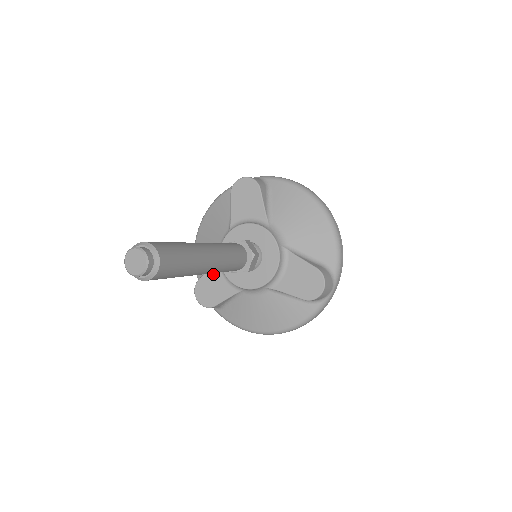
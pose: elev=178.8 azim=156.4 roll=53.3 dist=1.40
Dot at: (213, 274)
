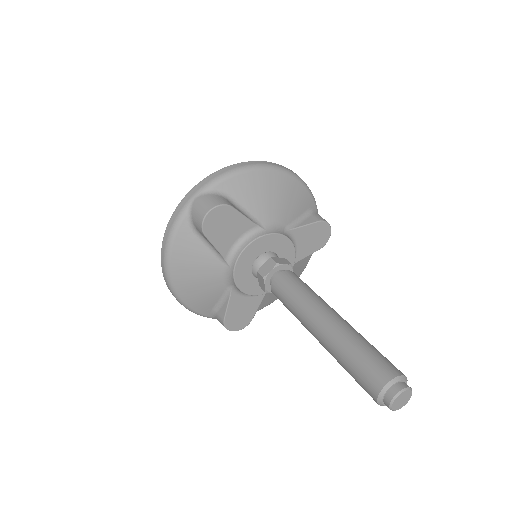
Dot at: (235, 304)
